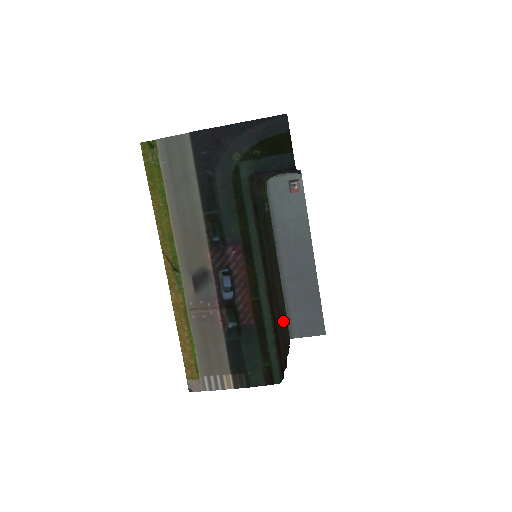
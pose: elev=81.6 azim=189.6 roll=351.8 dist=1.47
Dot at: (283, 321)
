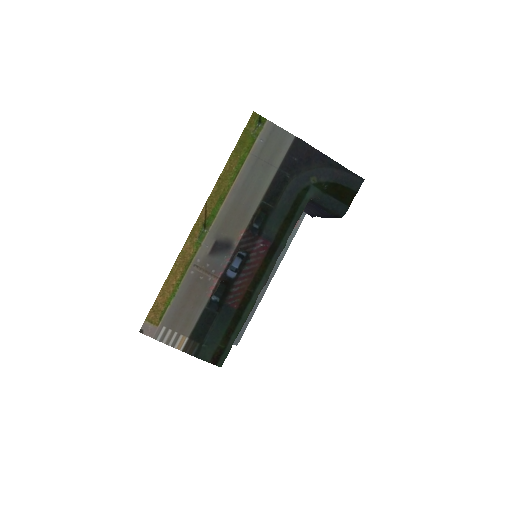
Dot at: occluded
